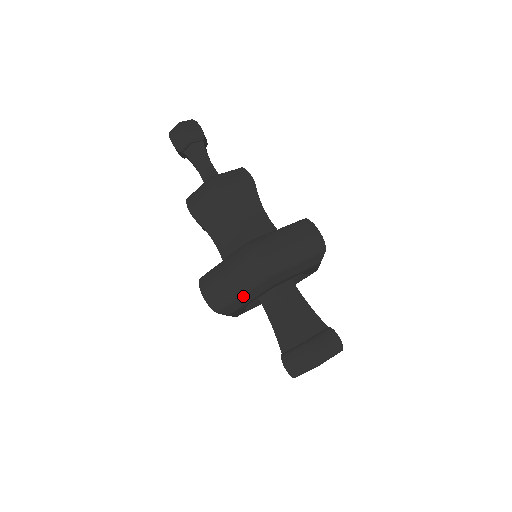
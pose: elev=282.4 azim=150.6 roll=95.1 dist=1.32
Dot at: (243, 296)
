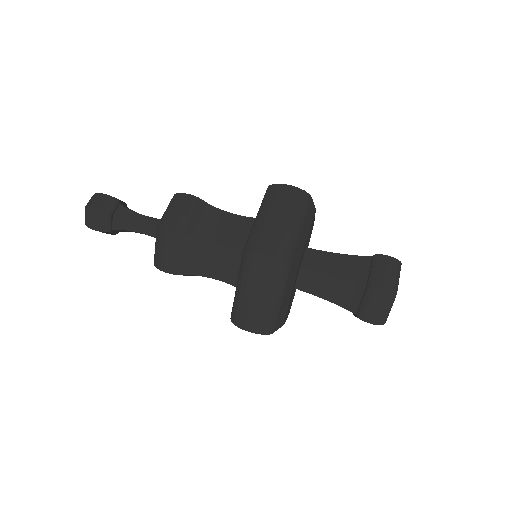
Dot at: (302, 228)
